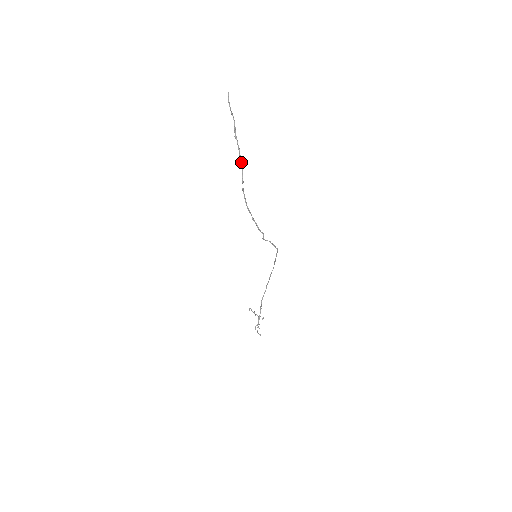
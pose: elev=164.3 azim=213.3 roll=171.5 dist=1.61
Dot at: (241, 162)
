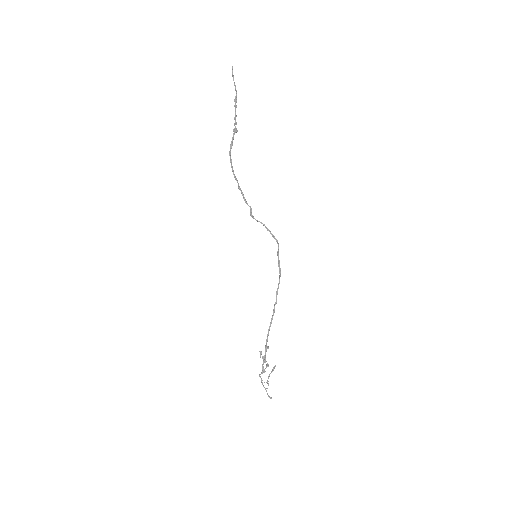
Dot at: (235, 127)
